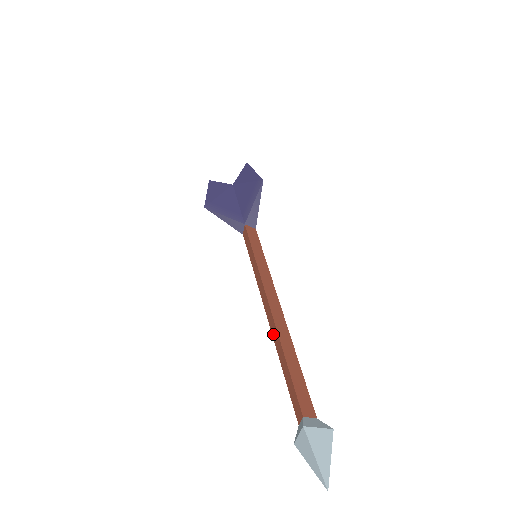
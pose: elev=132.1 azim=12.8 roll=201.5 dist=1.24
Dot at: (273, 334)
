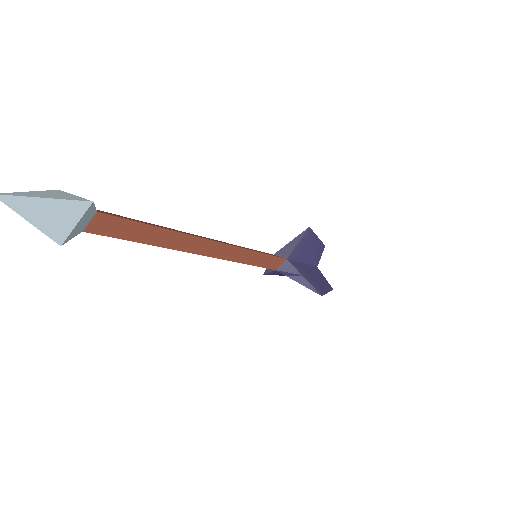
Dot at: (181, 246)
